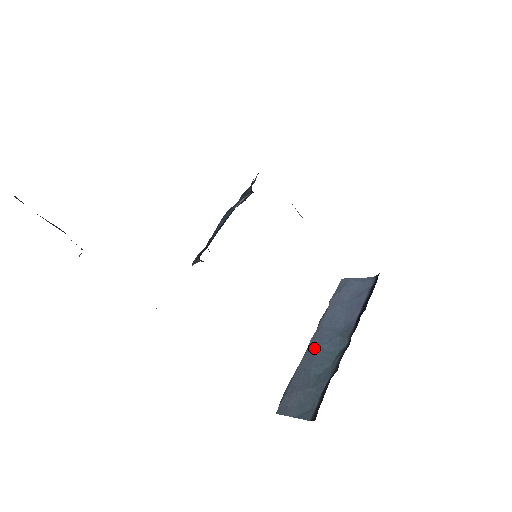
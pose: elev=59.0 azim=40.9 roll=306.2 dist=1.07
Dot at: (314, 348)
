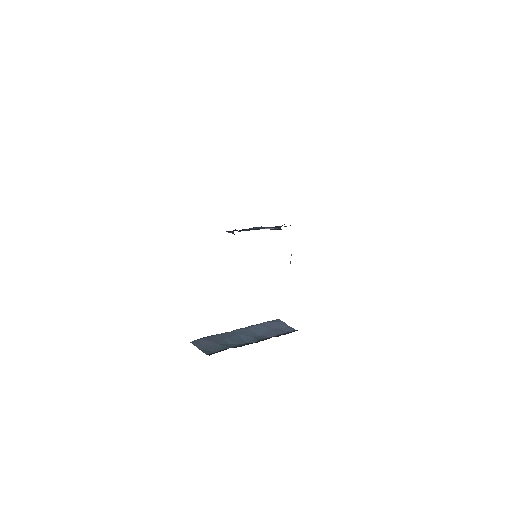
Dot at: (236, 333)
